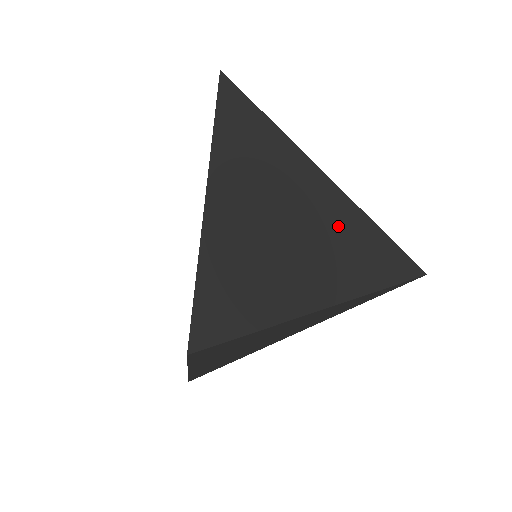
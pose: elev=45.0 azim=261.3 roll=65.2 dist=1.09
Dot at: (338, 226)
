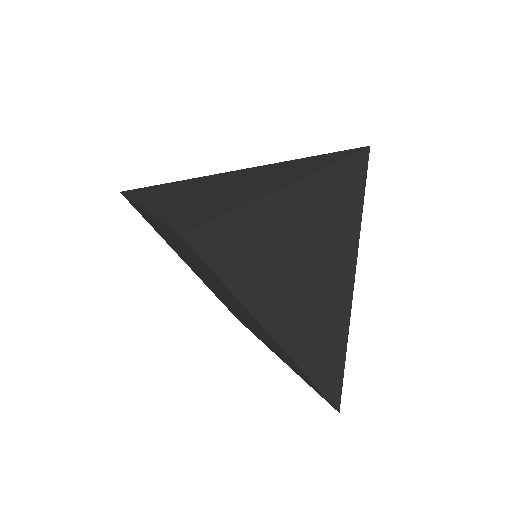
Dot at: (264, 172)
